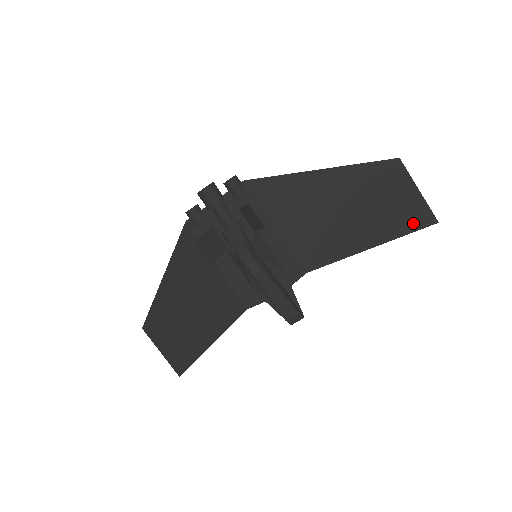
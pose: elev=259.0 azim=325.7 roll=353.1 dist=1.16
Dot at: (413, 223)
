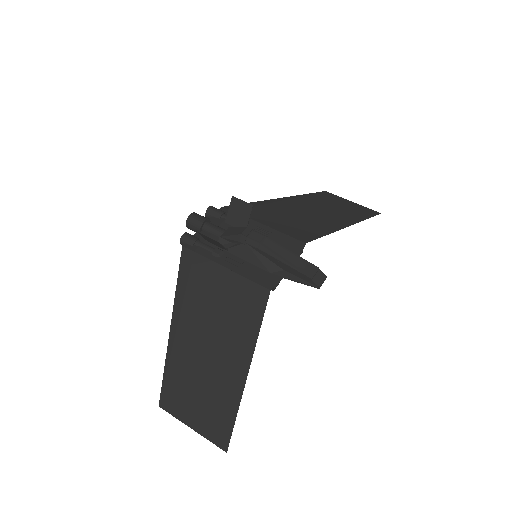
Dot at: (364, 215)
